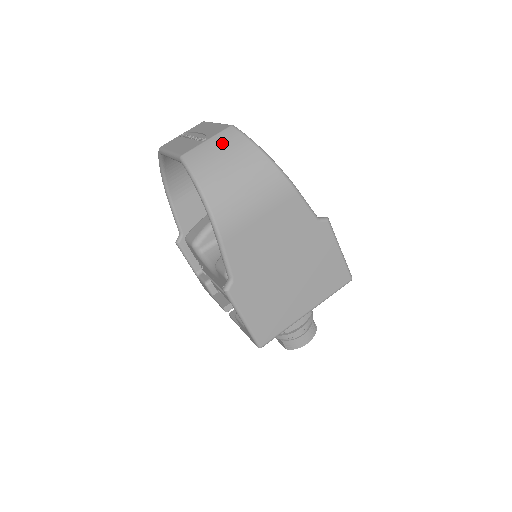
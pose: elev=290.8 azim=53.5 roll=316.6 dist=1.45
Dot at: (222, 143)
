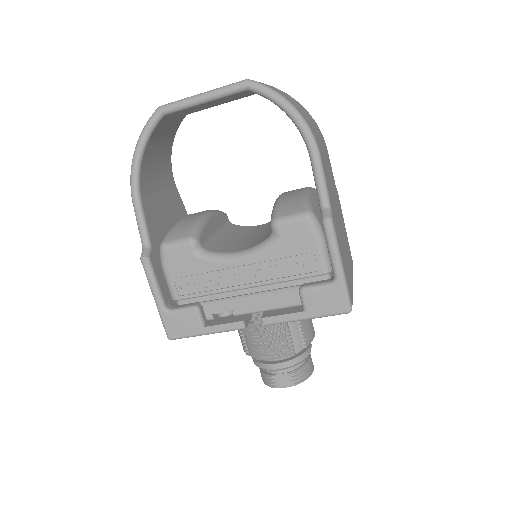
Dot at: occluded
